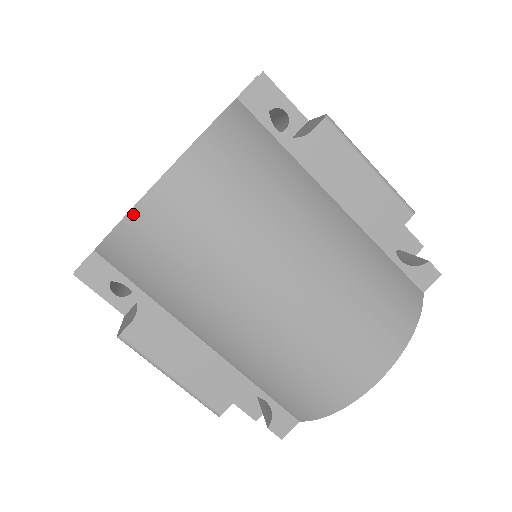
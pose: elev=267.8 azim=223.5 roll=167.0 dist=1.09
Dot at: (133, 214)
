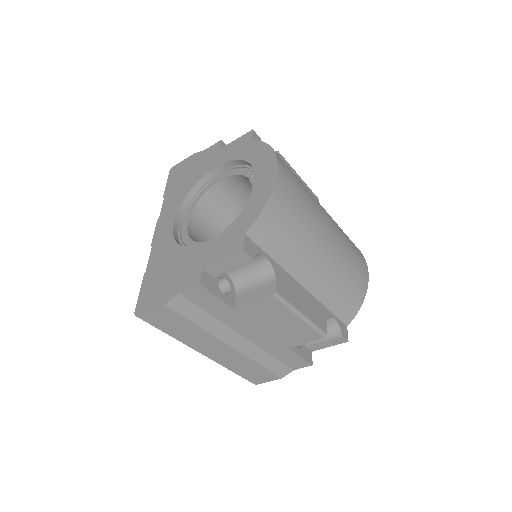
Dot at: (274, 192)
